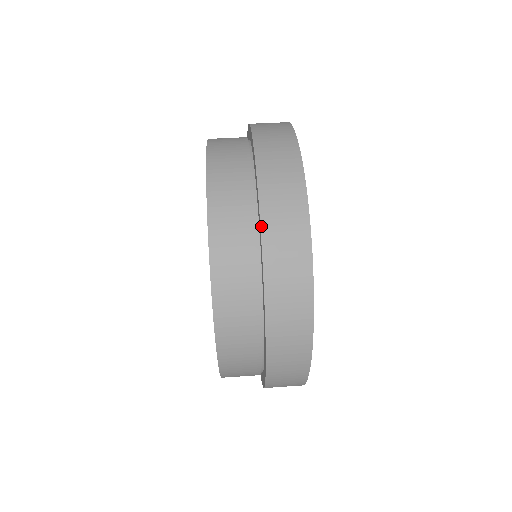
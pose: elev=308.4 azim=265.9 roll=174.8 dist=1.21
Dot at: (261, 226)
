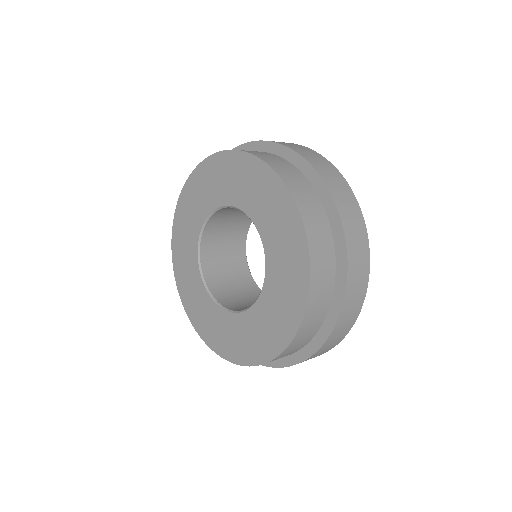
Dot at: (271, 141)
